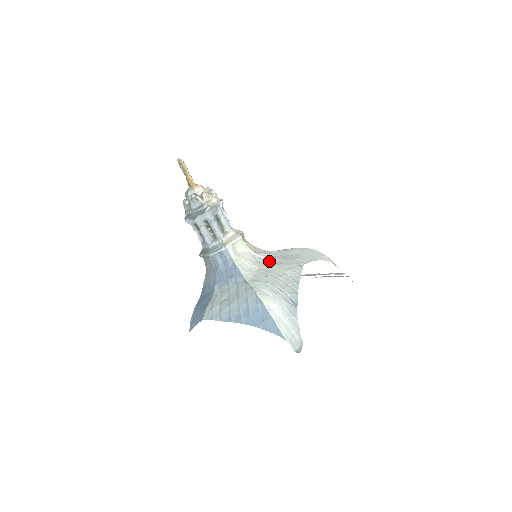
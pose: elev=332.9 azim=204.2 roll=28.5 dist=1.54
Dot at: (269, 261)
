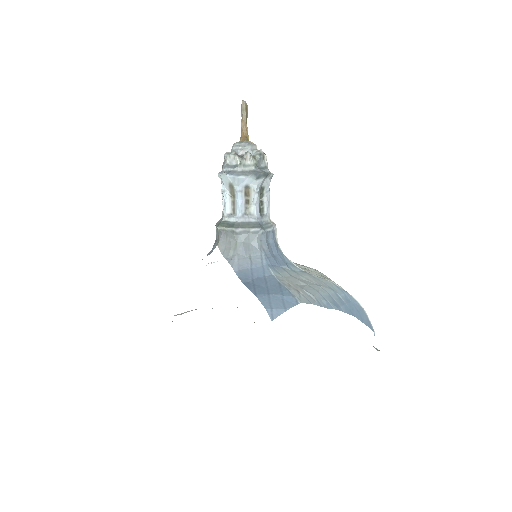
Dot at: occluded
